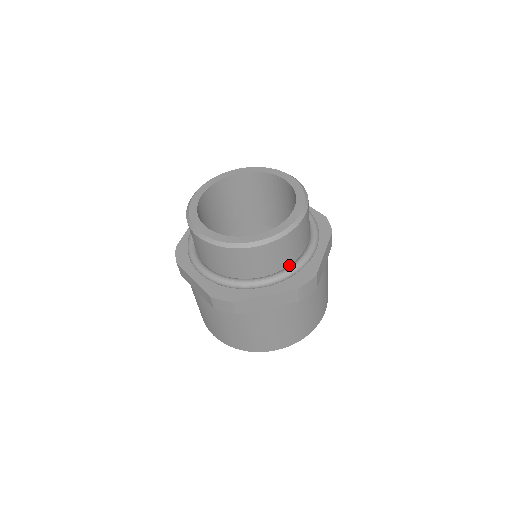
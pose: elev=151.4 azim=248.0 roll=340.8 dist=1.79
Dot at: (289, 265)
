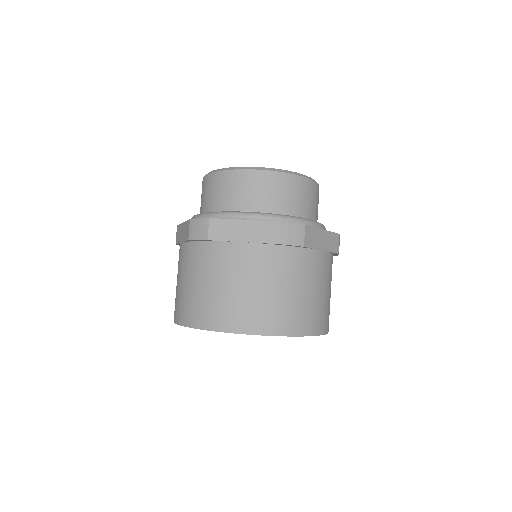
Dot at: occluded
